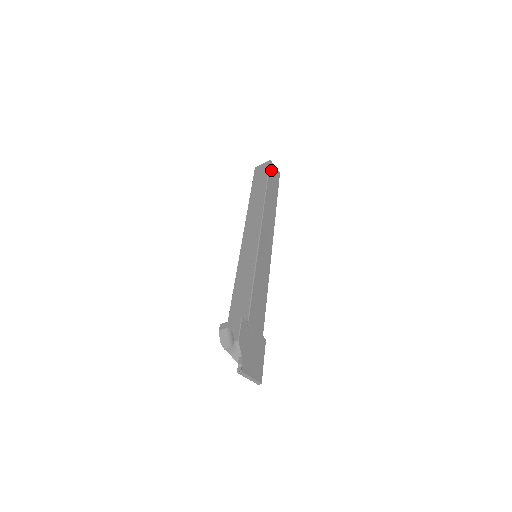
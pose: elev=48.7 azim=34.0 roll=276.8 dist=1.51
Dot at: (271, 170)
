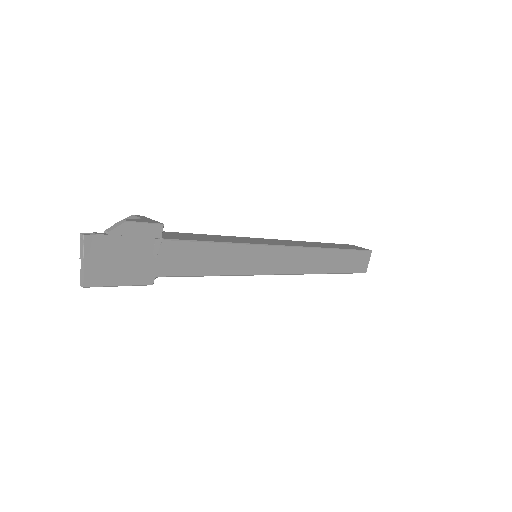
Dot at: (362, 255)
